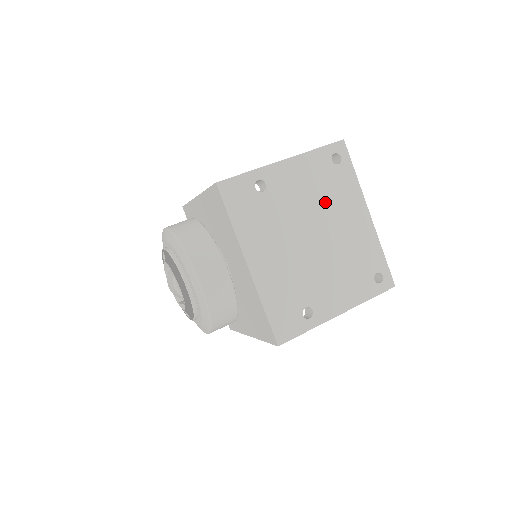
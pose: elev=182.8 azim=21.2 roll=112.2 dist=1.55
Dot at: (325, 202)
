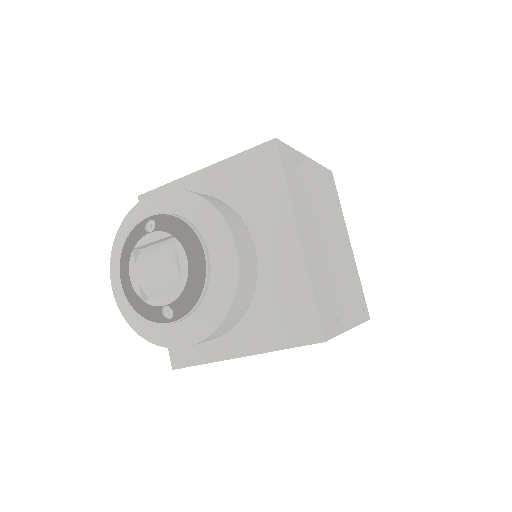
Dot at: (331, 214)
